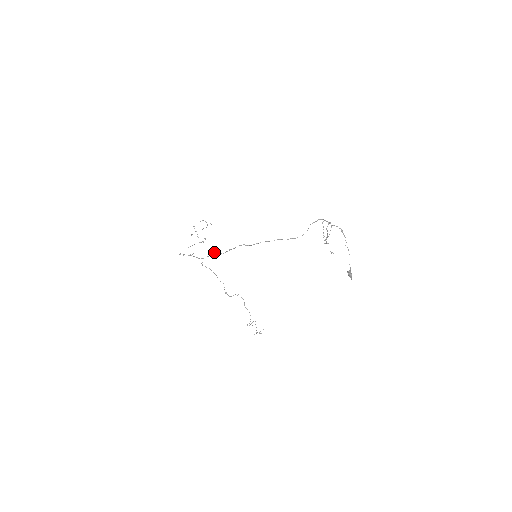
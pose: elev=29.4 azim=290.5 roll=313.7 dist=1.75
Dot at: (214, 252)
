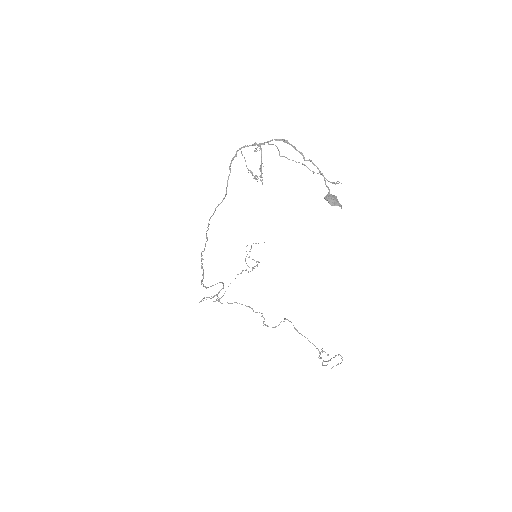
Dot at: (201, 281)
